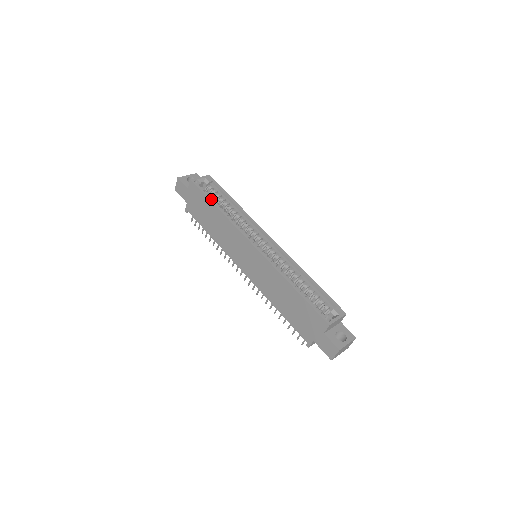
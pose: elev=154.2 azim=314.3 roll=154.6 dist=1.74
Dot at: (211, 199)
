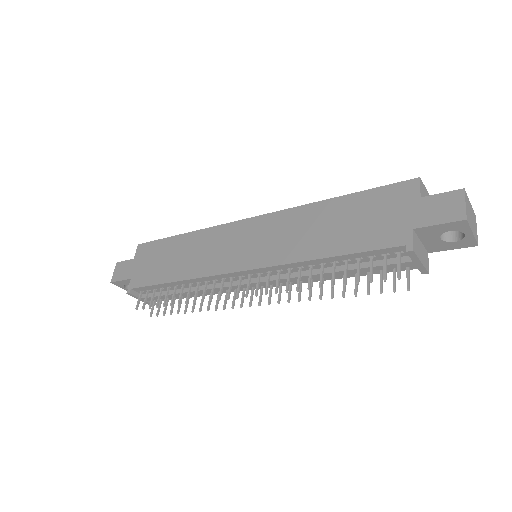
Dot at: (172, 238)
